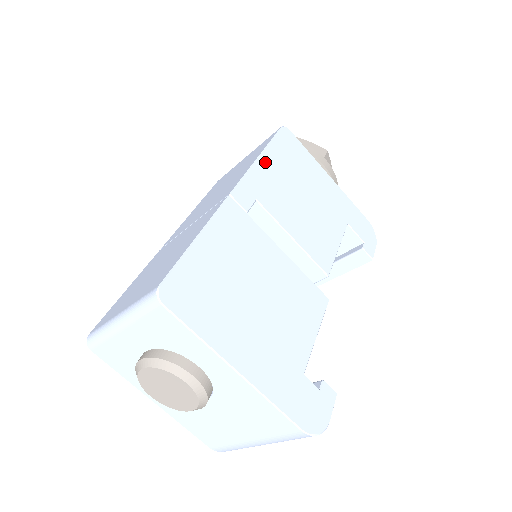
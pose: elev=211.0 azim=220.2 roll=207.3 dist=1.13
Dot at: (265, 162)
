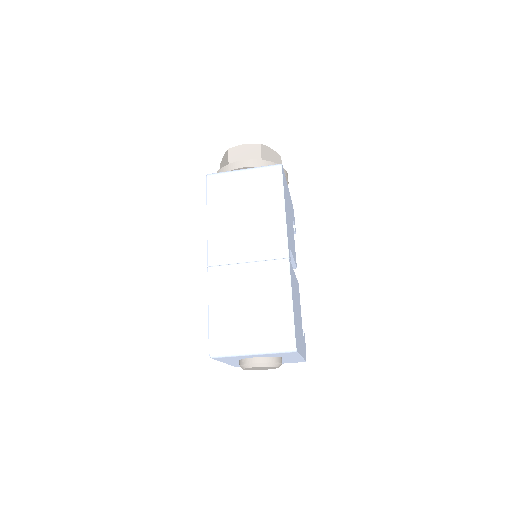
Dot at: (286, 212)
